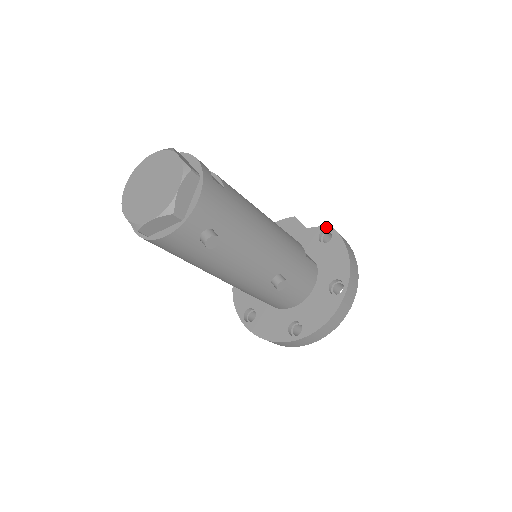
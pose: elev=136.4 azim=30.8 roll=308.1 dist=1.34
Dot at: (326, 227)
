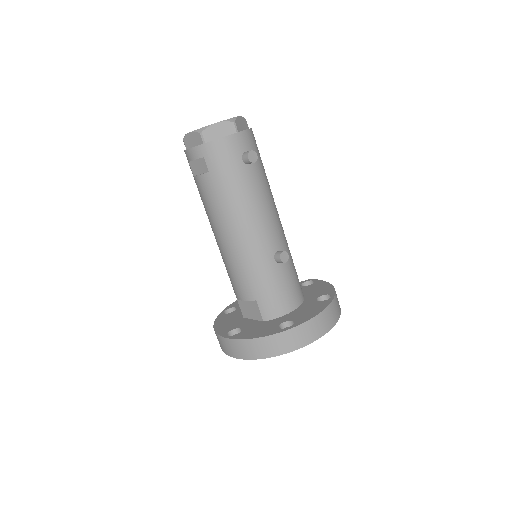
Dot at: (307, 280)
